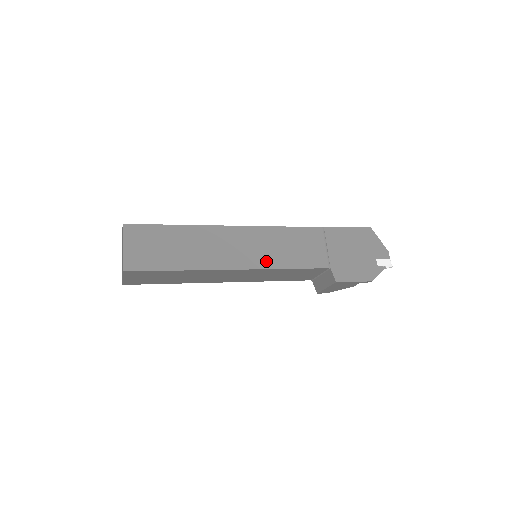
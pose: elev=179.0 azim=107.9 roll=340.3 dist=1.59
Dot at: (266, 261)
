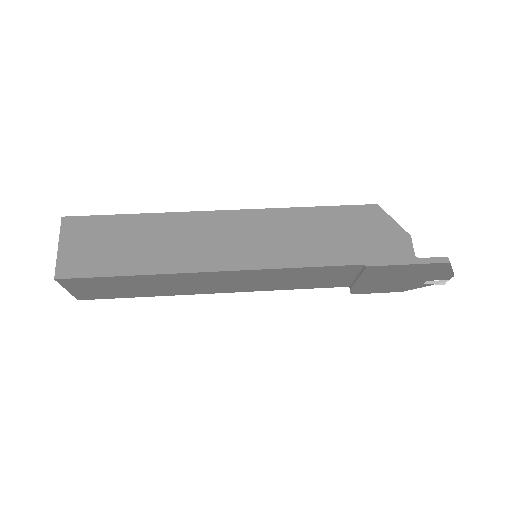
Dot at: (261, 288)
